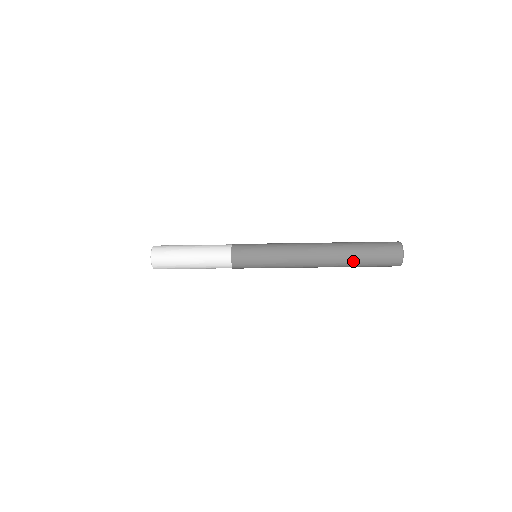
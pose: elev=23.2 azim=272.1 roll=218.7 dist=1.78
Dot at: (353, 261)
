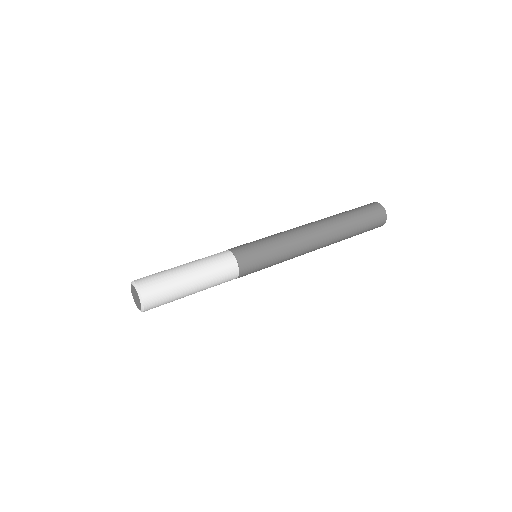
Dot at: occluded
